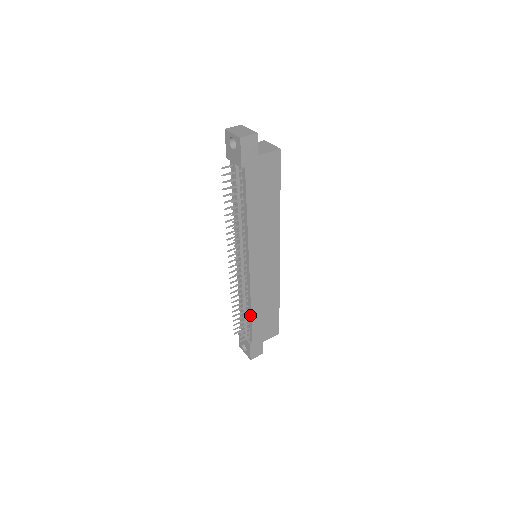
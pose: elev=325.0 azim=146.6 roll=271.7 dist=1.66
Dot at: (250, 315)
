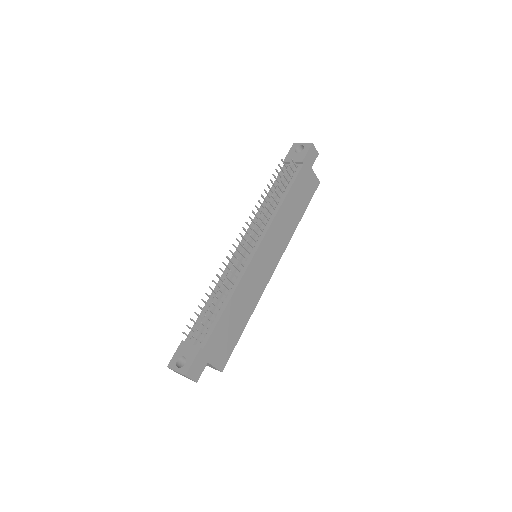
Dot at: (224, 307)
